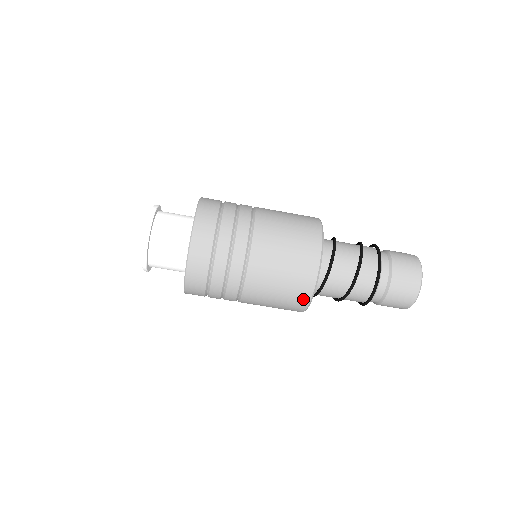
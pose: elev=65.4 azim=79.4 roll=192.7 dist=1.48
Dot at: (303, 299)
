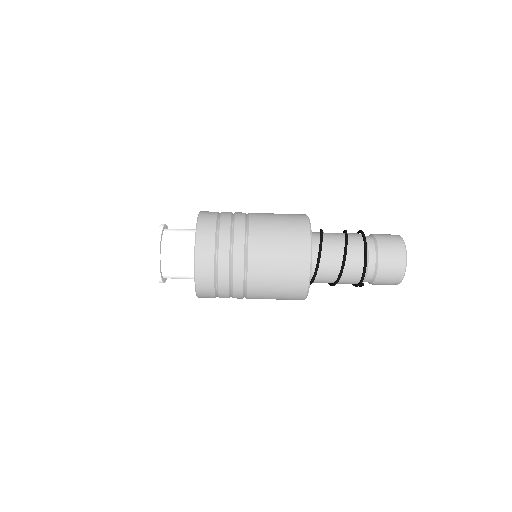
Dot at: (303, 267)
